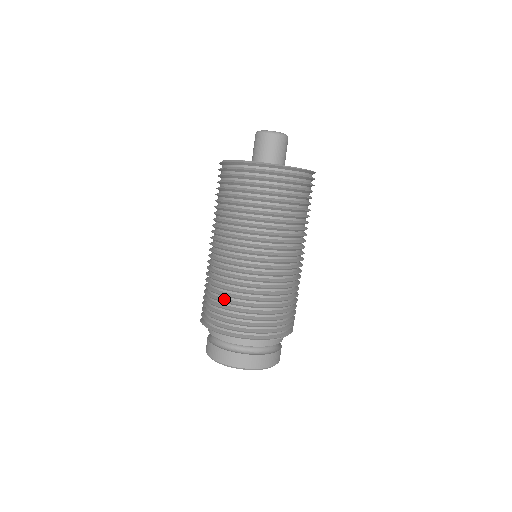
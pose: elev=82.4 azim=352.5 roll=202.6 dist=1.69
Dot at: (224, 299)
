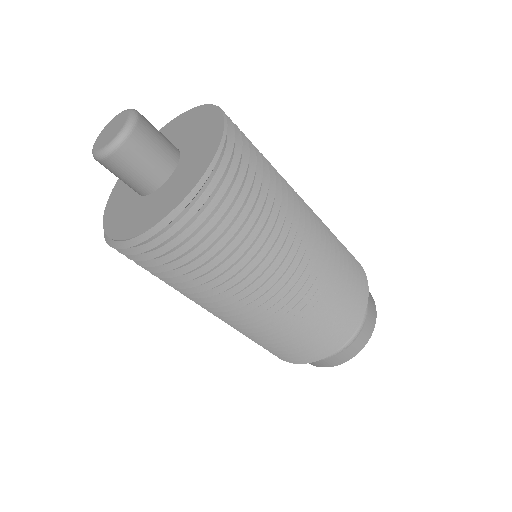
Dot at: (302, 335)
